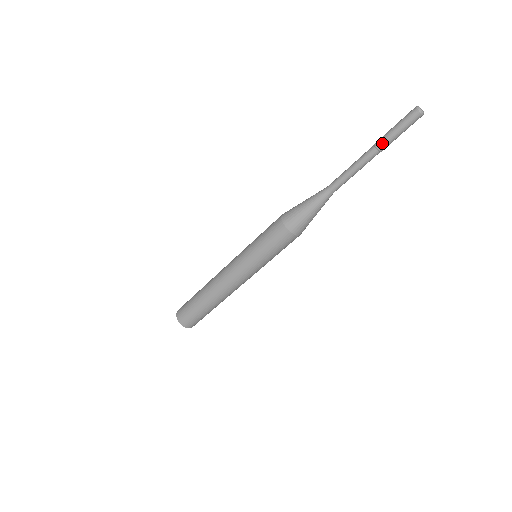
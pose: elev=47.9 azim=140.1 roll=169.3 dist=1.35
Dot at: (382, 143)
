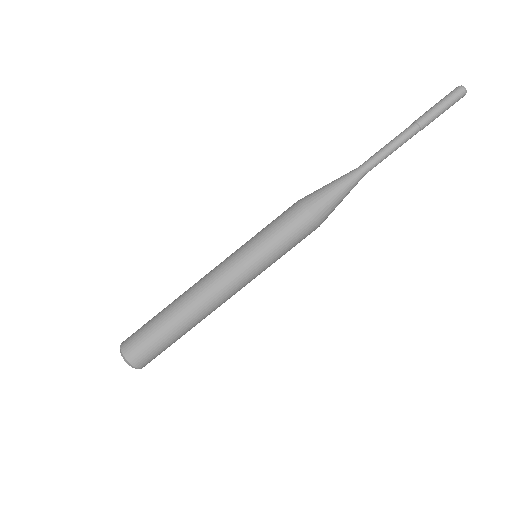
Dot at: (423, 118)
